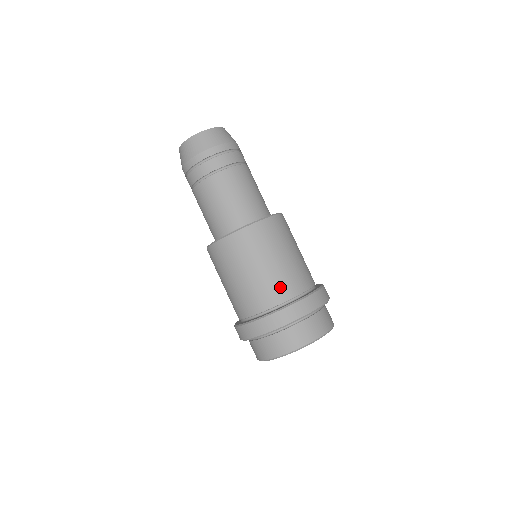
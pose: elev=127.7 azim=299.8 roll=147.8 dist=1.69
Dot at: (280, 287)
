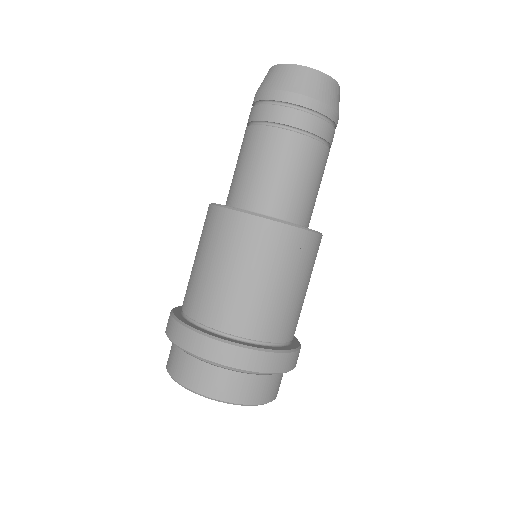
Dot at: (223, 309)
